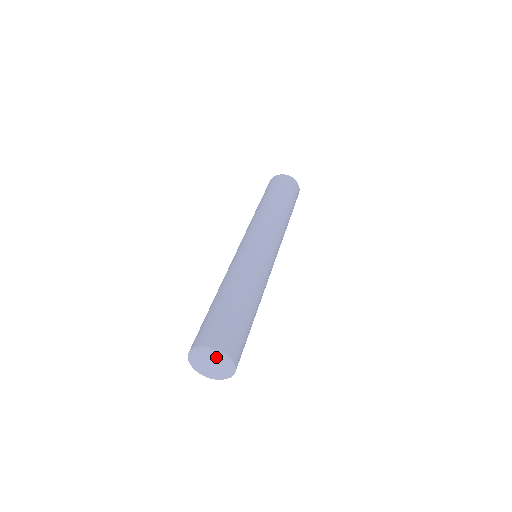
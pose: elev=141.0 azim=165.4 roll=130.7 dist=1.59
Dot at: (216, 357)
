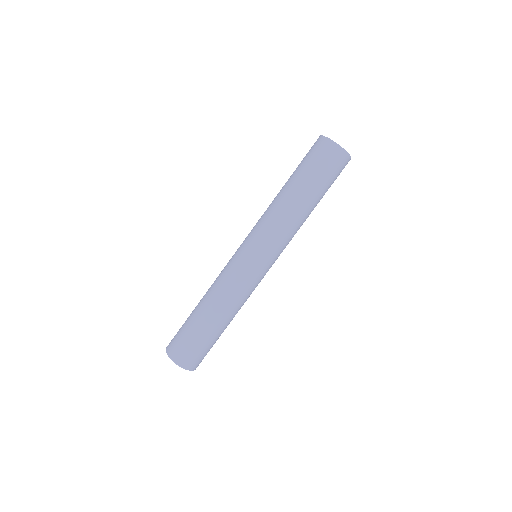
Dot at: occluded
